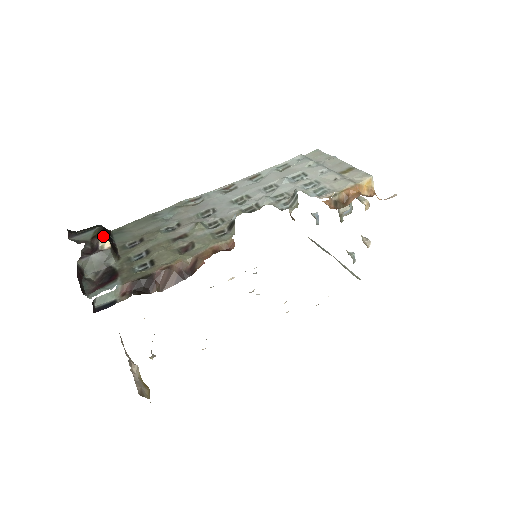
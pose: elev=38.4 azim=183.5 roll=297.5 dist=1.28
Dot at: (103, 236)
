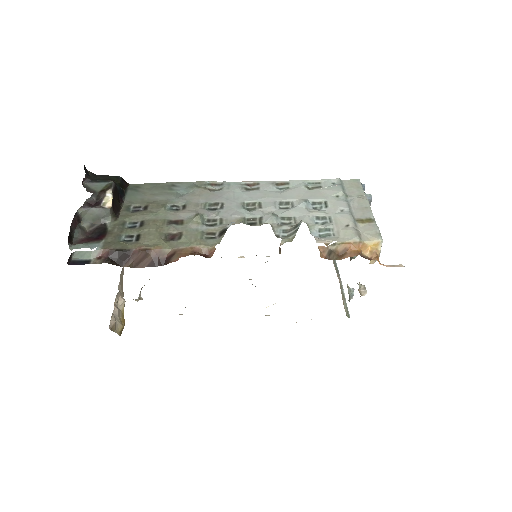
Dot at: (110, 193)
